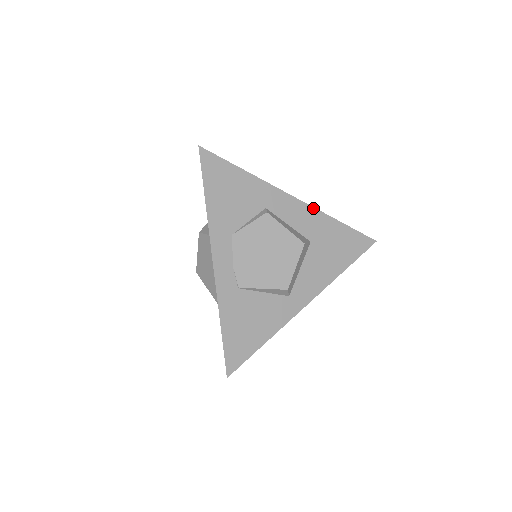
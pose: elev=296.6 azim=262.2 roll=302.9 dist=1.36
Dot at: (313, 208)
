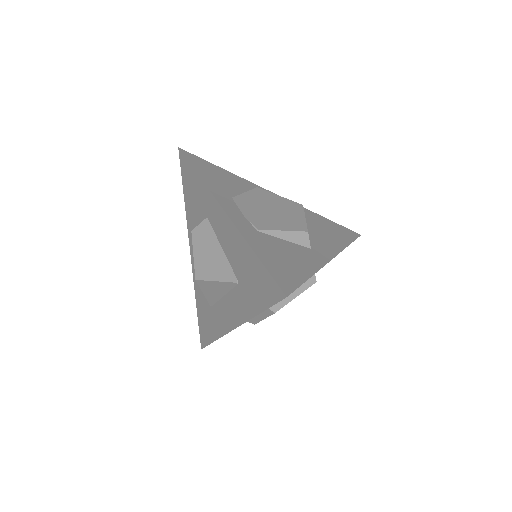
Dot at: occluded
